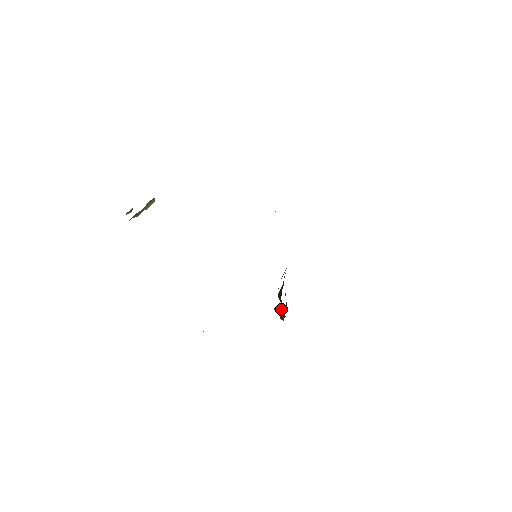
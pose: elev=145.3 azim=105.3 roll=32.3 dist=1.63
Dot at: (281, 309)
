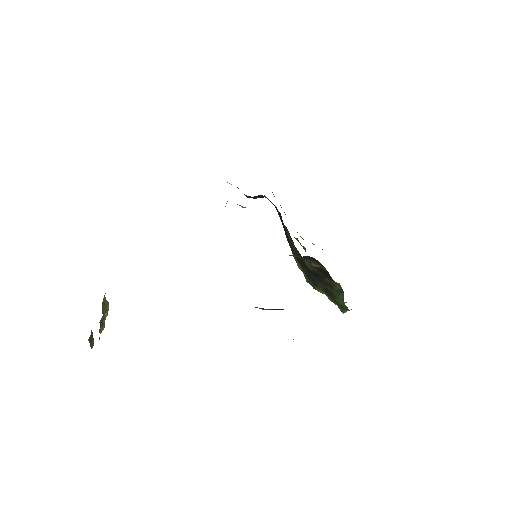
Dot at: (332, 288)
